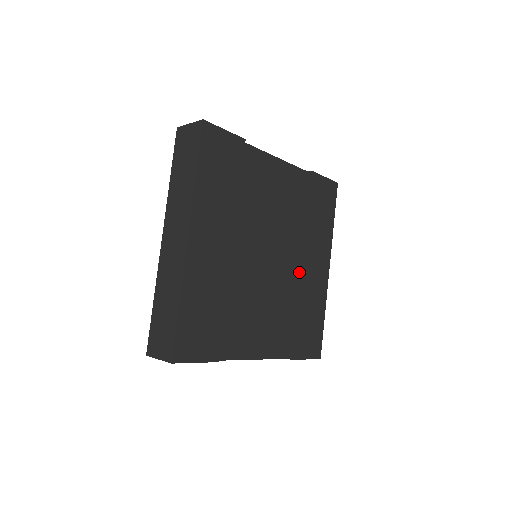
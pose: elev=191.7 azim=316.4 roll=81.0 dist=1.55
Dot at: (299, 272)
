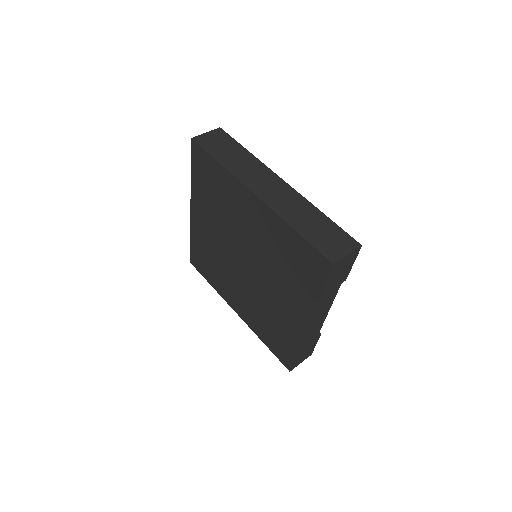
Dot at: occluded
